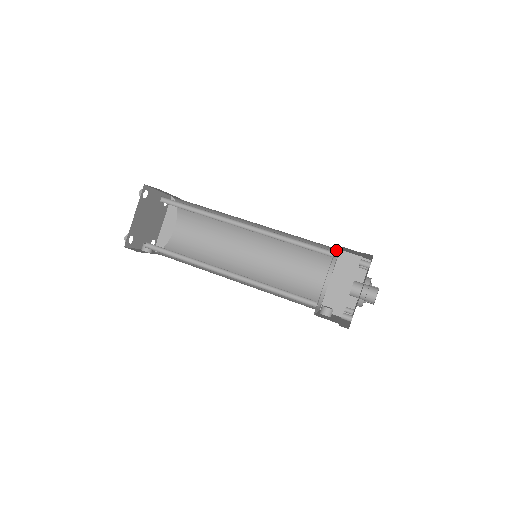
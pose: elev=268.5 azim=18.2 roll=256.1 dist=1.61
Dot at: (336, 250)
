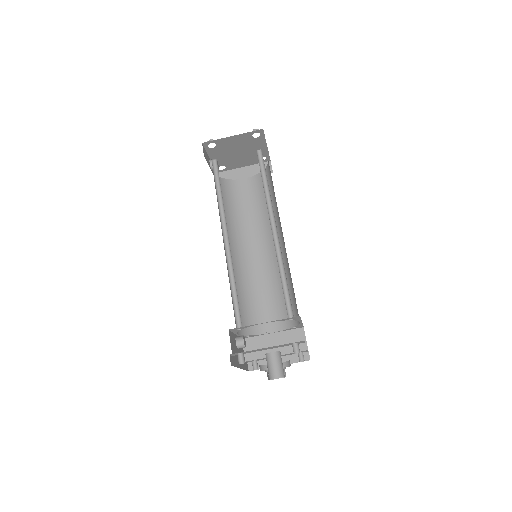
Dot at: (297, 319)
